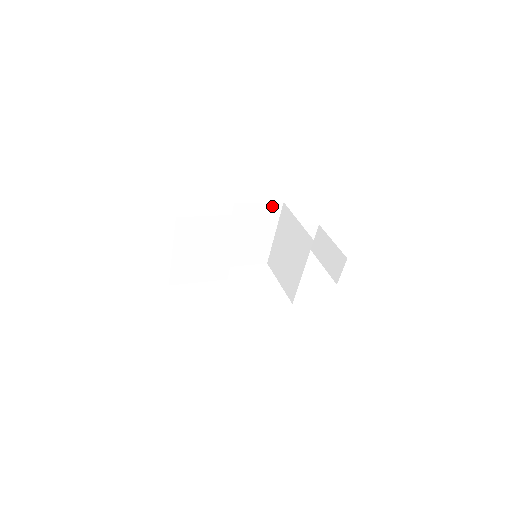
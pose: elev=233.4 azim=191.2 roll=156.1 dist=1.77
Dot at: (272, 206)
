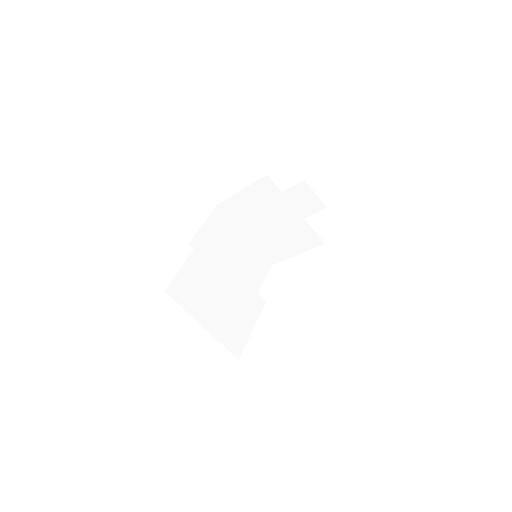
Dot at: (214, 217)
